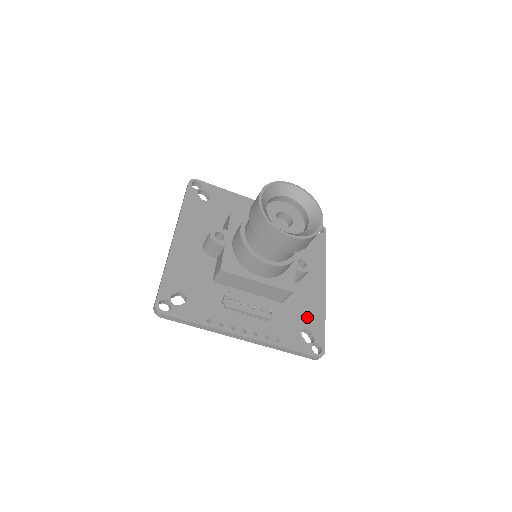
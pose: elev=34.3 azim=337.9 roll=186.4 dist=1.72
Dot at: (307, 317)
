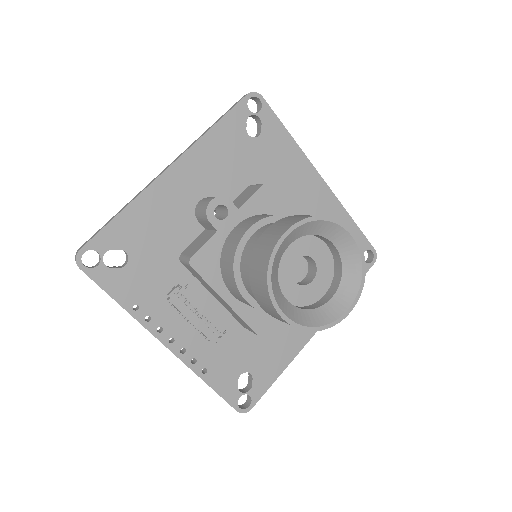
Dot at: (262, 360)
